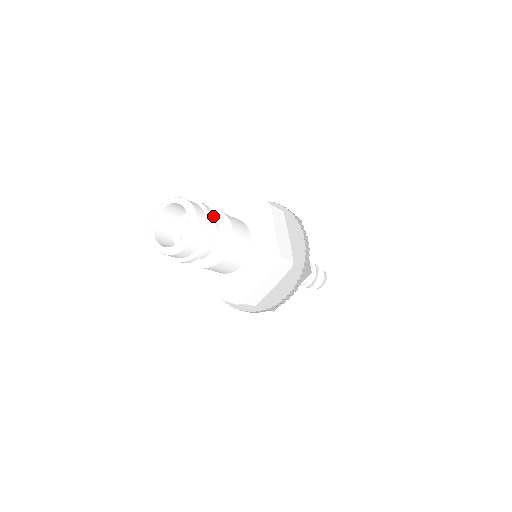
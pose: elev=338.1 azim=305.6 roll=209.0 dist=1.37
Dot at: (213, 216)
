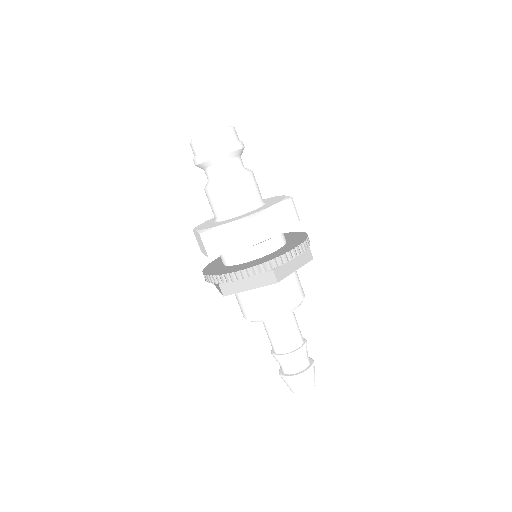
Dot at: (240, 148)
